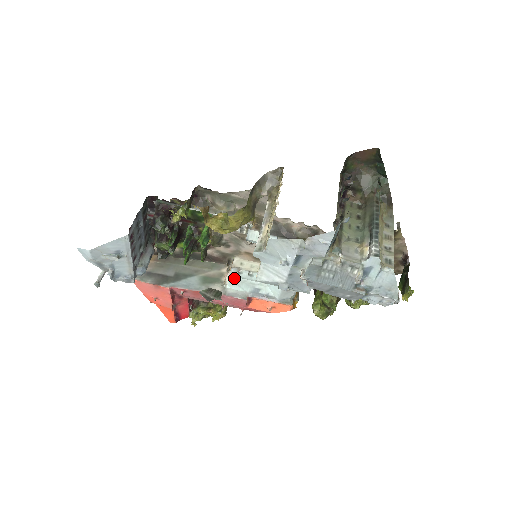
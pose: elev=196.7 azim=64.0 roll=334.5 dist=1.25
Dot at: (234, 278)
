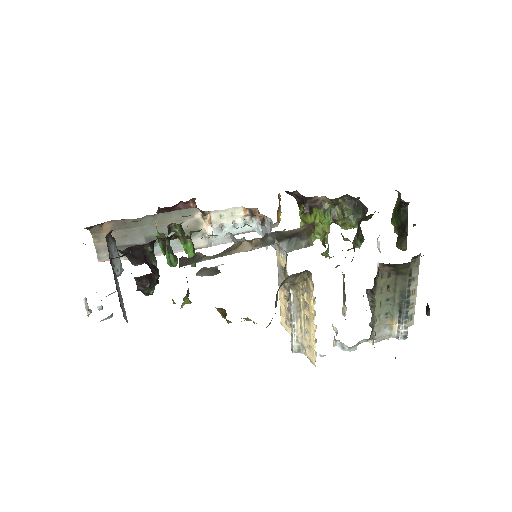
Dot at: occluded
